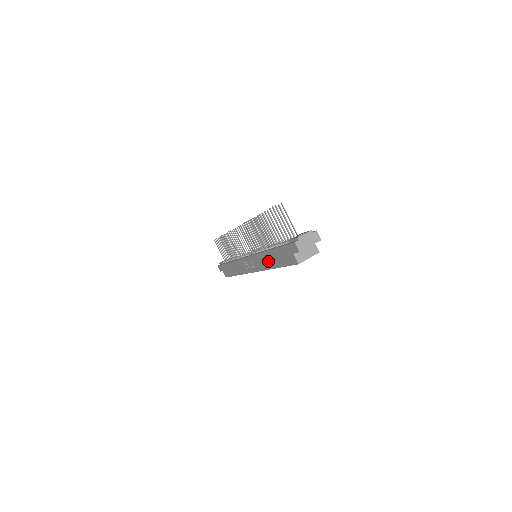
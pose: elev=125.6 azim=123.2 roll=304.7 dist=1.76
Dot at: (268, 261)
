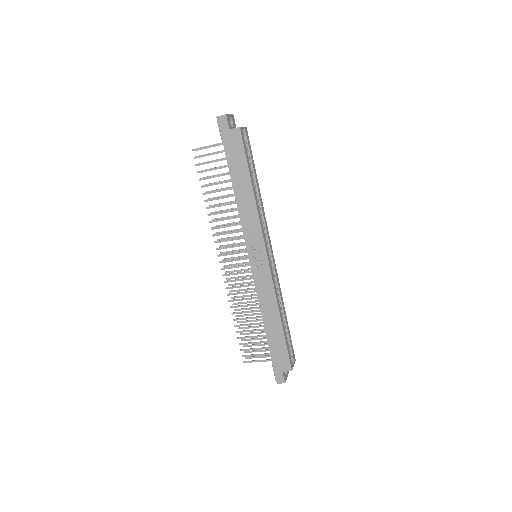
Dot at: (245, 198)
